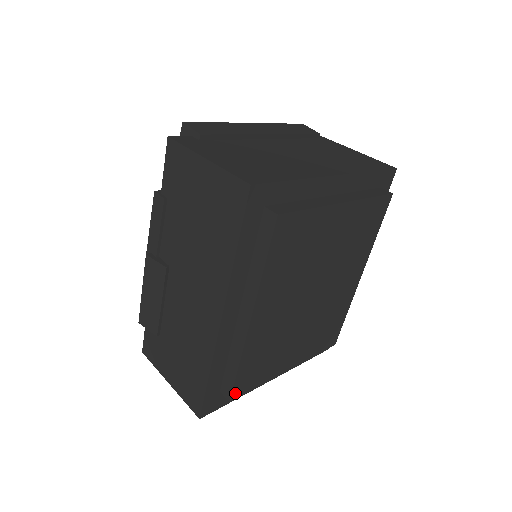
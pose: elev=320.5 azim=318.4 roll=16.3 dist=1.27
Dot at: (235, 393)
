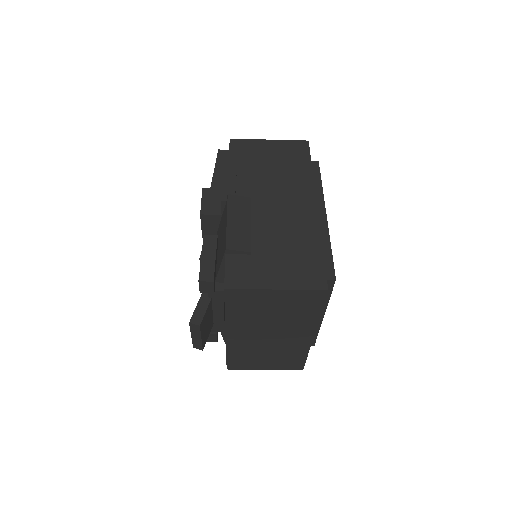
Dot at: (334, 276)
